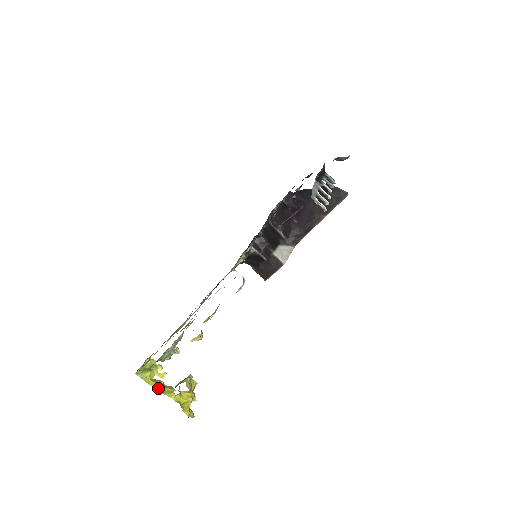
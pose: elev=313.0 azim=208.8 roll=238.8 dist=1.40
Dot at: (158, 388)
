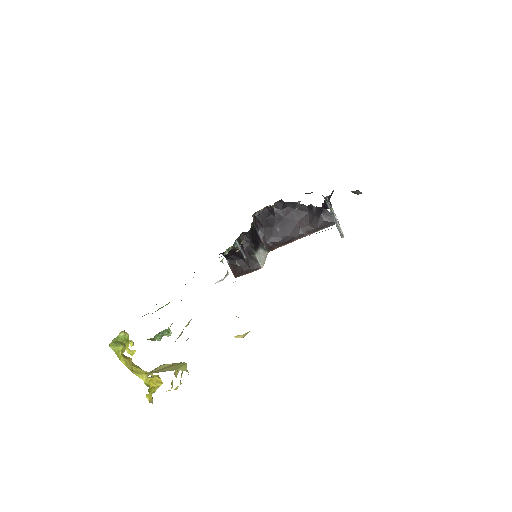
Dot at: (128, 366)
